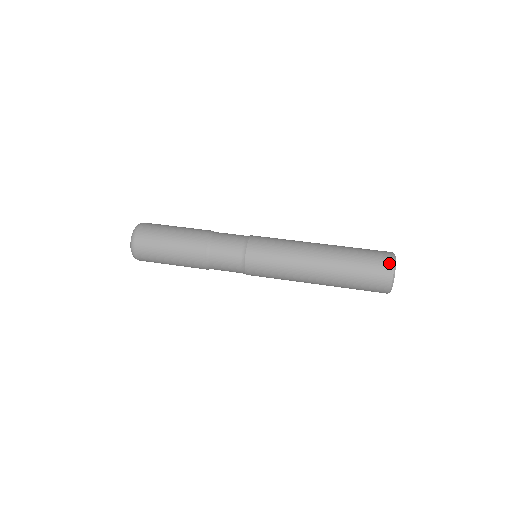
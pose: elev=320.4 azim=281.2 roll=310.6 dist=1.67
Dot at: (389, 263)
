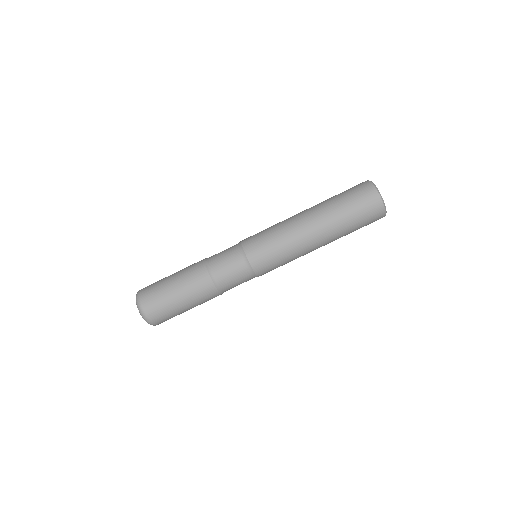
Dot at: occluded
